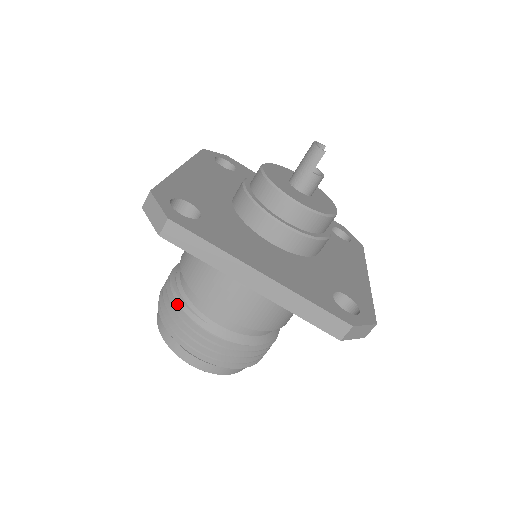
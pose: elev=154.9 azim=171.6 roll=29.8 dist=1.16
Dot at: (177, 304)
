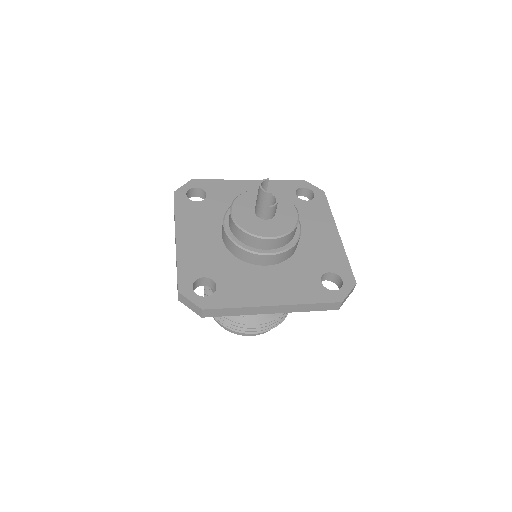
Dot at: occluded
